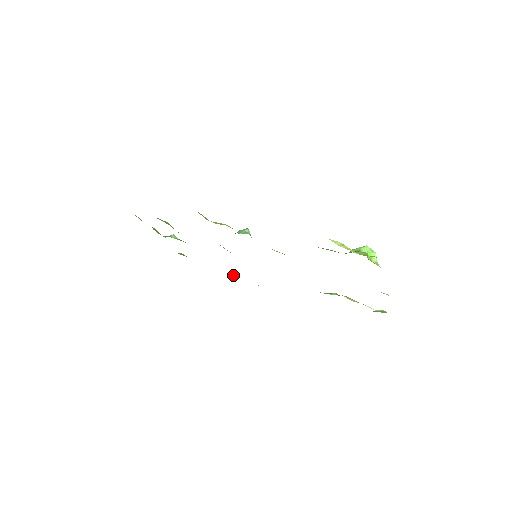
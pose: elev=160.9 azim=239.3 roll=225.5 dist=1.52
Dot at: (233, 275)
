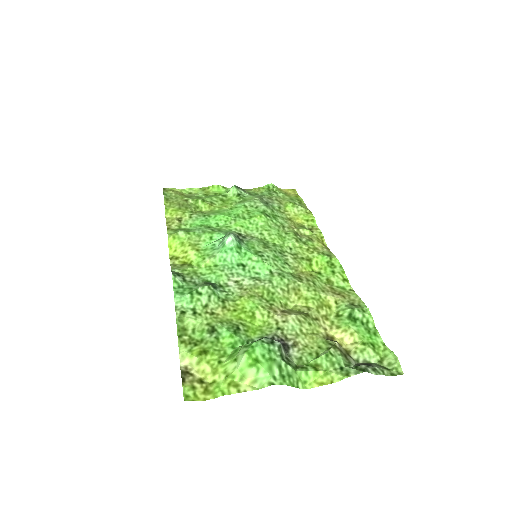
Dot at: (311, 217)
